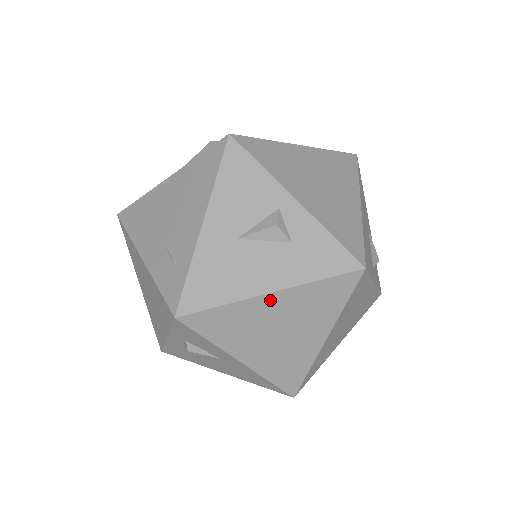
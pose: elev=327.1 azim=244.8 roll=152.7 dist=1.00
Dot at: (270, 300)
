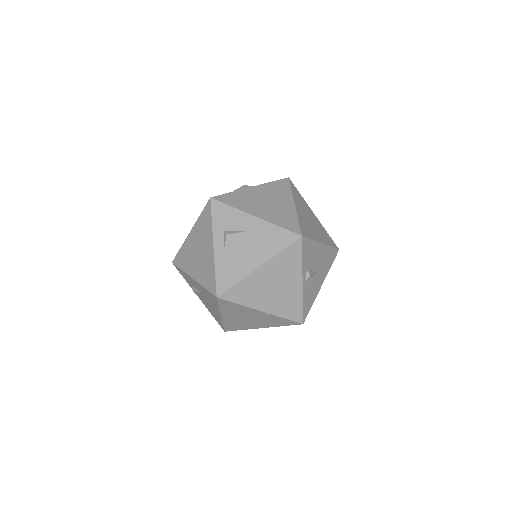
Dot at: (253, 190)
